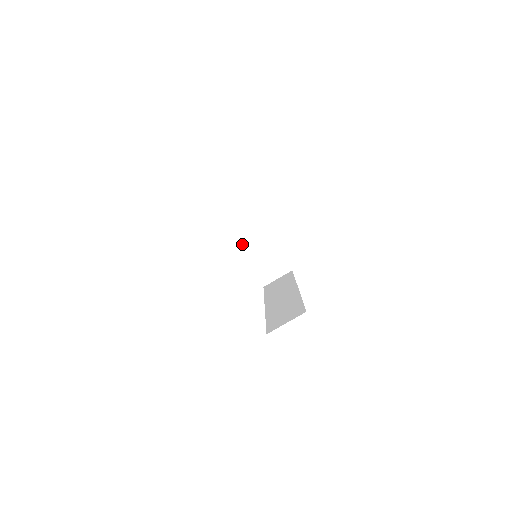
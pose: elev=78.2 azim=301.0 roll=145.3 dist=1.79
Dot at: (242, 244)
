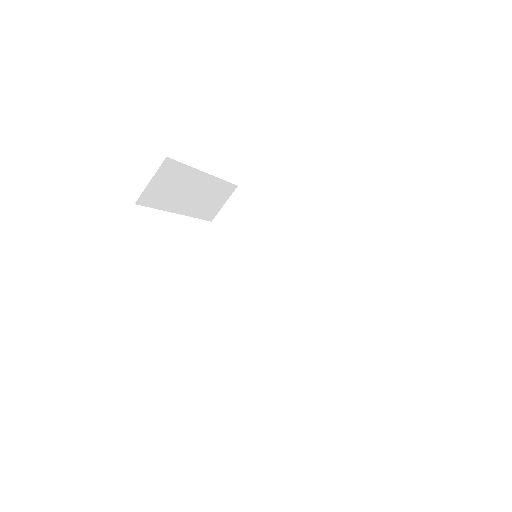
Dot at: (176, 207)
